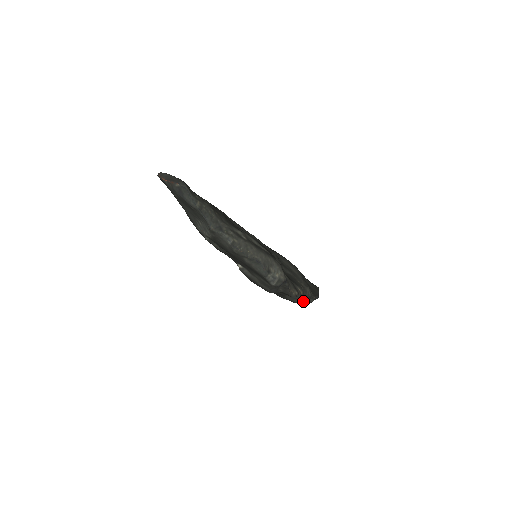
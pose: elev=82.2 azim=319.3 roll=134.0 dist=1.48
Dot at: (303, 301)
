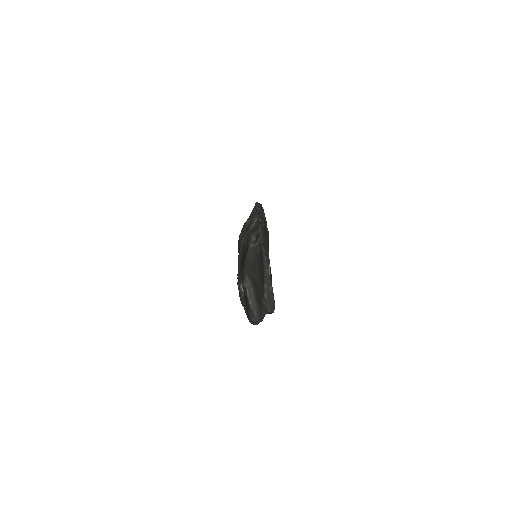
Dot at: occluded
